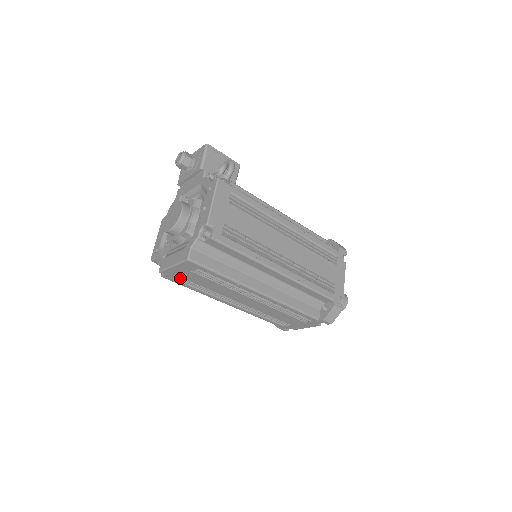
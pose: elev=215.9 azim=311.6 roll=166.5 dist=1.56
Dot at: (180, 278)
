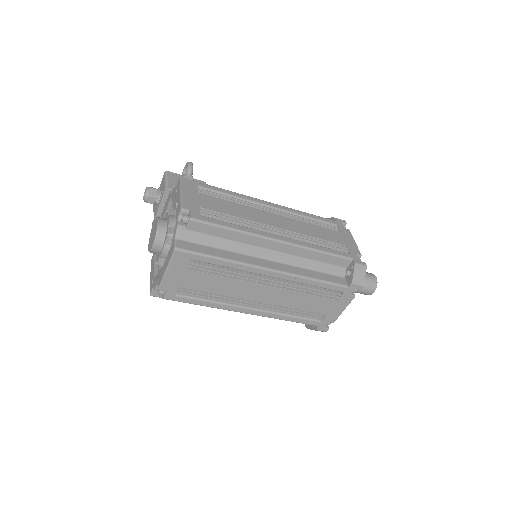
Dot at: (182, 290)
